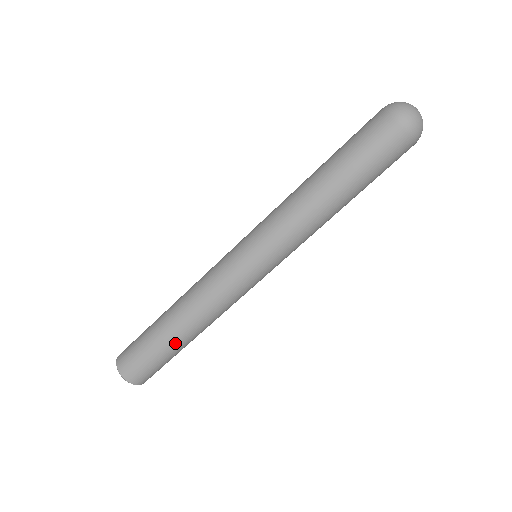
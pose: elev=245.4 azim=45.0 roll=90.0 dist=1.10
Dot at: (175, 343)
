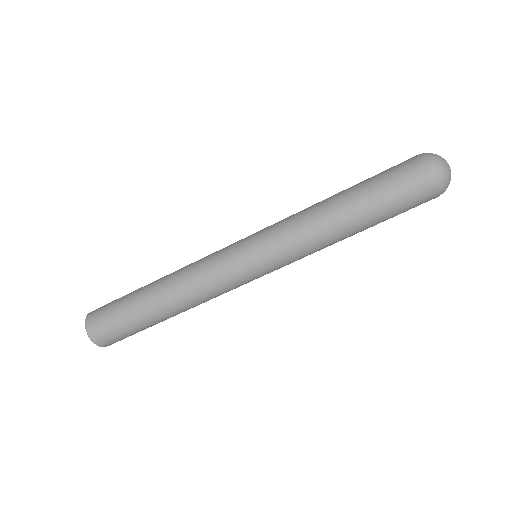
Dot at: (147, 310)
